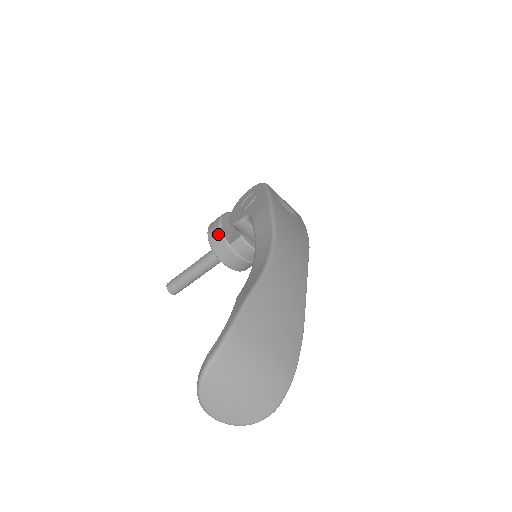
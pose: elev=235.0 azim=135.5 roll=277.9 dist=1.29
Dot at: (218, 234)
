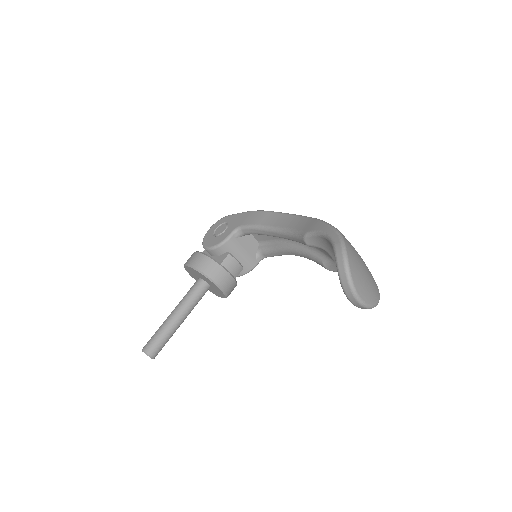
Dot at: (206, 259)
